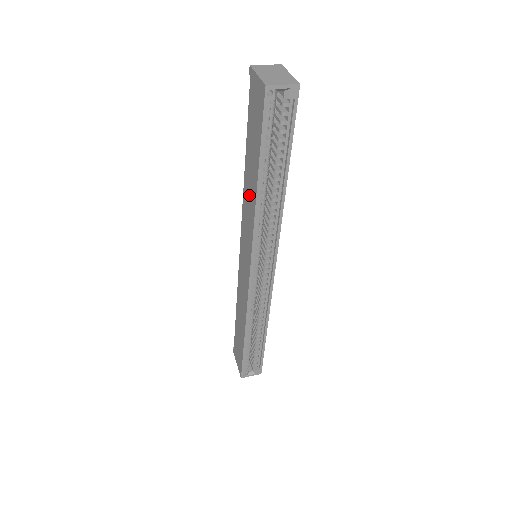
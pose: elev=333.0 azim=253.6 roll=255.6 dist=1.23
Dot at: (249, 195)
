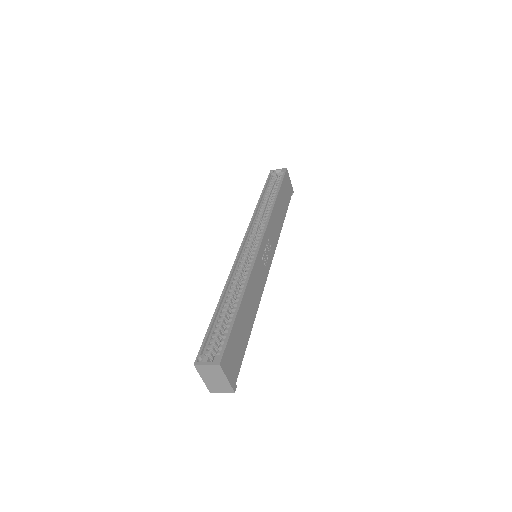
Dot at: occluded
